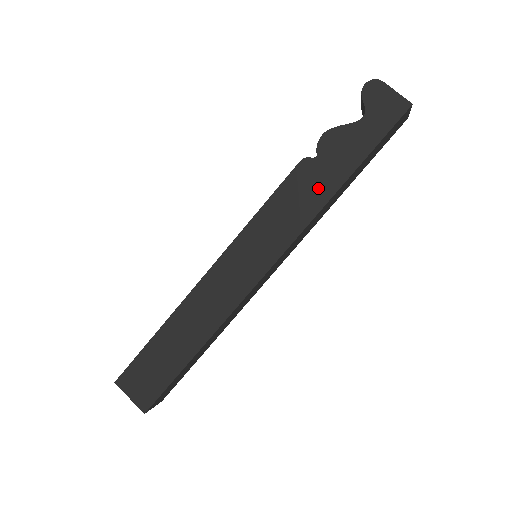
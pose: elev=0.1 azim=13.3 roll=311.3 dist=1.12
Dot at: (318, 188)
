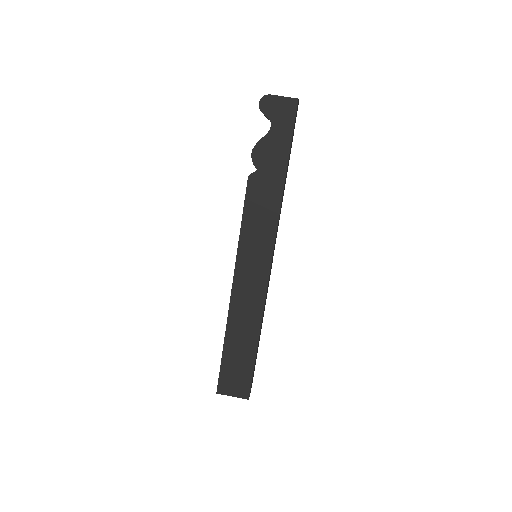
Dot at: (271, 190)
